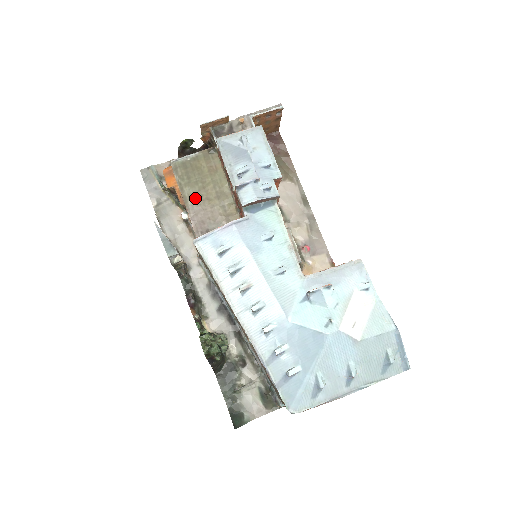
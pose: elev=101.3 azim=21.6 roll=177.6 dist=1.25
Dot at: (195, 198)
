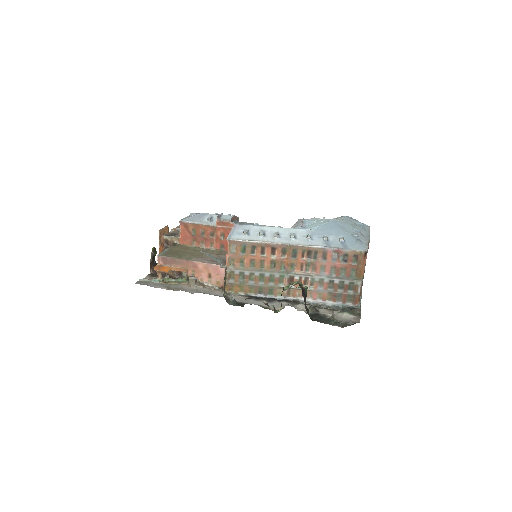
Dot at: (193, 257)
